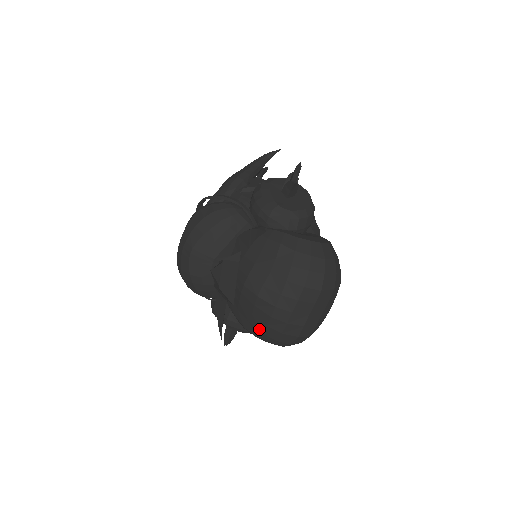
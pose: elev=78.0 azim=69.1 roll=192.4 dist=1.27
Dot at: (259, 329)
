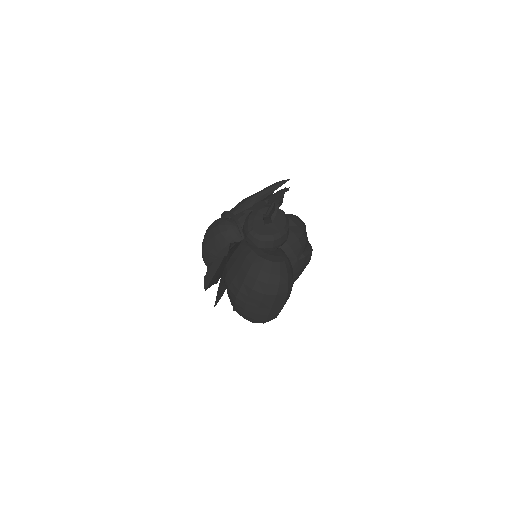
Dot at: (234, 308)
